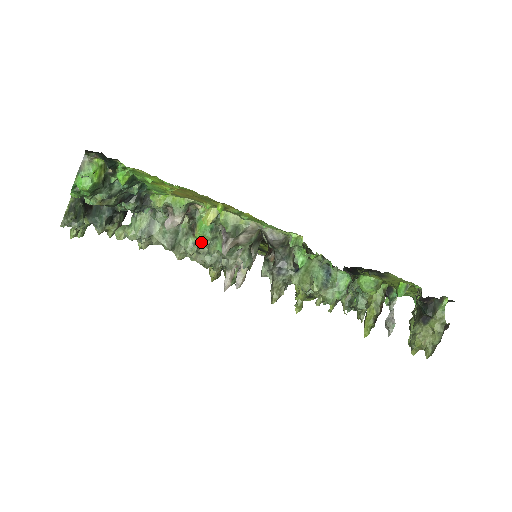
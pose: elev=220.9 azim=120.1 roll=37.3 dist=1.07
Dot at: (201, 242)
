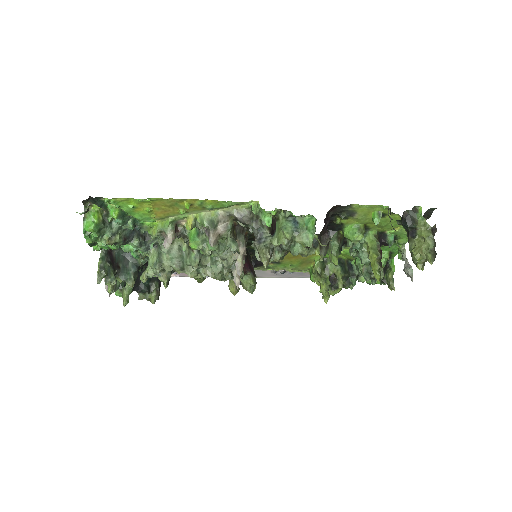
Dot at: (201, 255)
